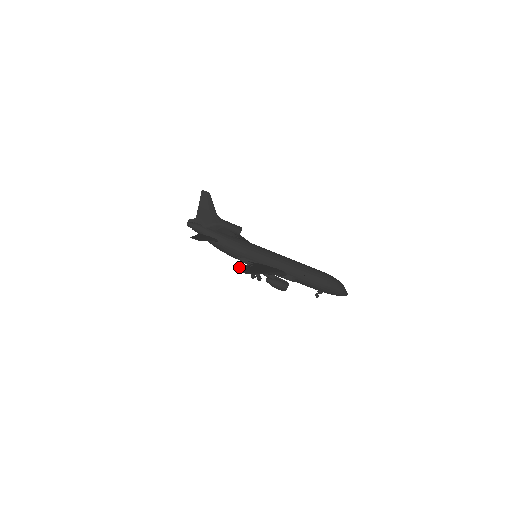
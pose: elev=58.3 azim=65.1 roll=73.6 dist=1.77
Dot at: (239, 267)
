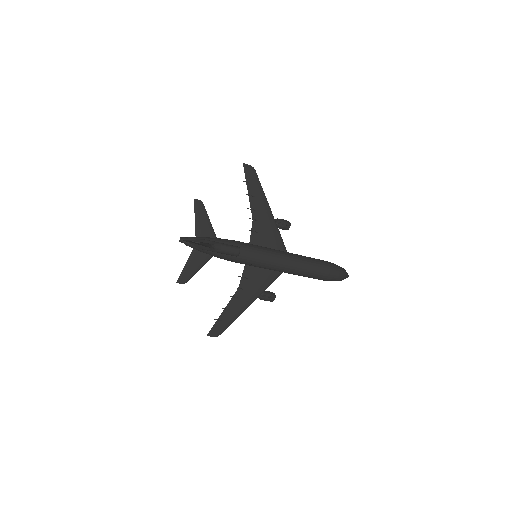
Dot at: (217, 320)
